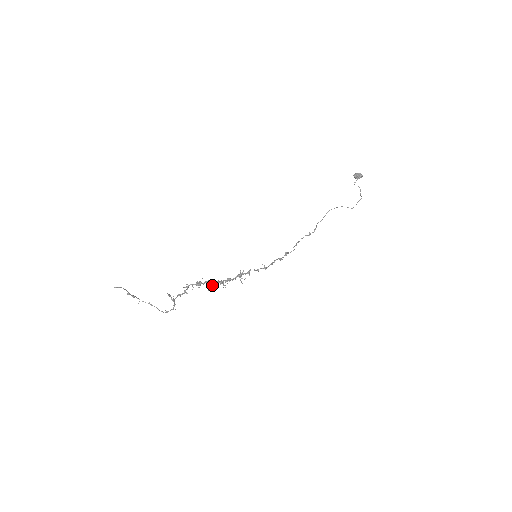
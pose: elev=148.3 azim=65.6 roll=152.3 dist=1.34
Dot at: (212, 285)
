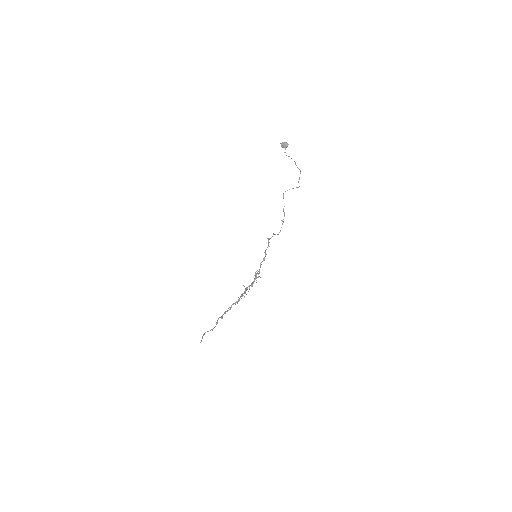
Dot at: occluded
